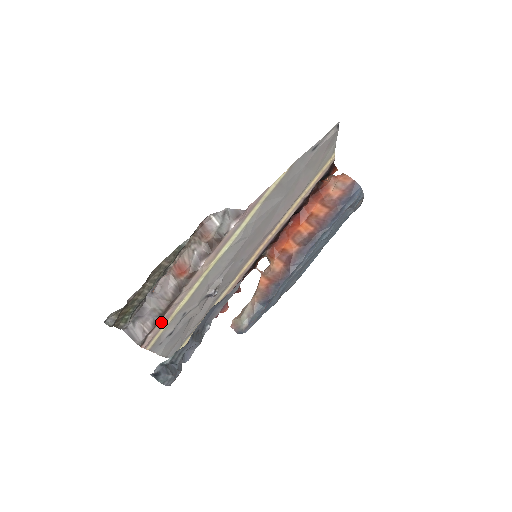
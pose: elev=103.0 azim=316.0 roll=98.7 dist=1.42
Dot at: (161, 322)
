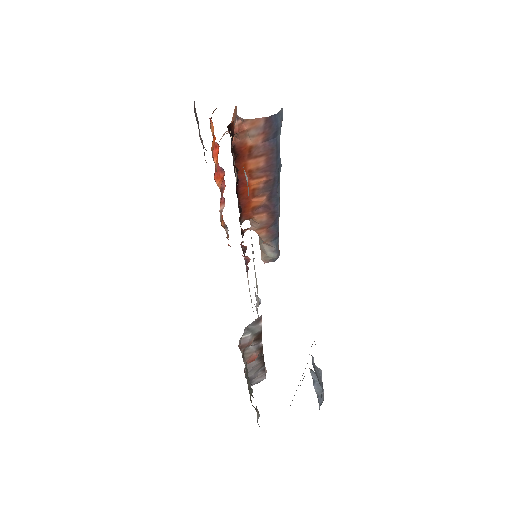
Dot at: occluded
